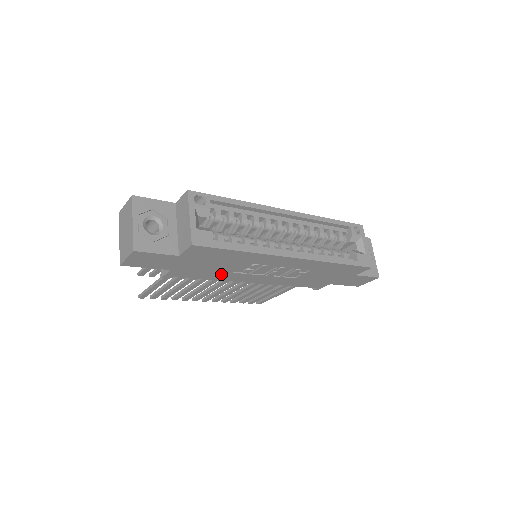
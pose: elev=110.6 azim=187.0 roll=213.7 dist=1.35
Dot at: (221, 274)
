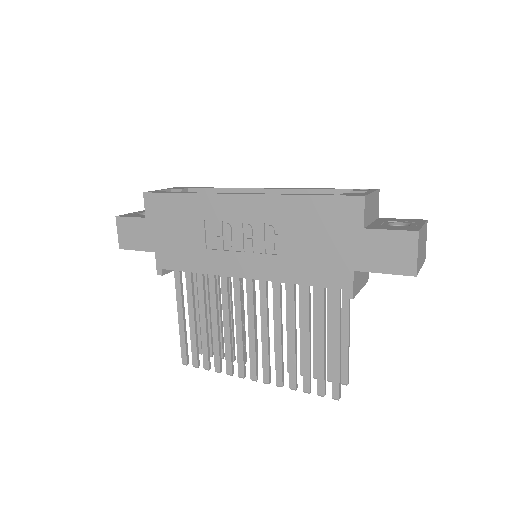
Dot at: (199, 256)
